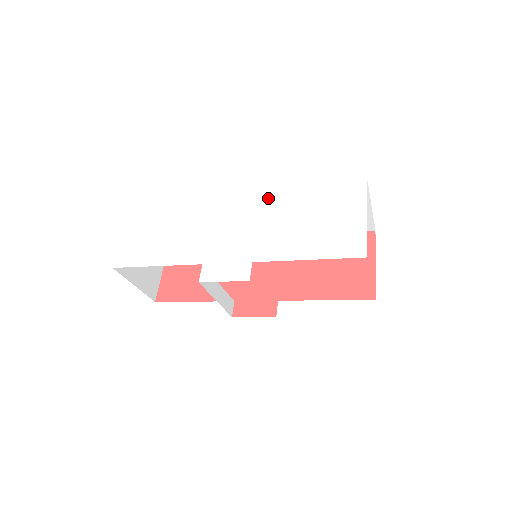
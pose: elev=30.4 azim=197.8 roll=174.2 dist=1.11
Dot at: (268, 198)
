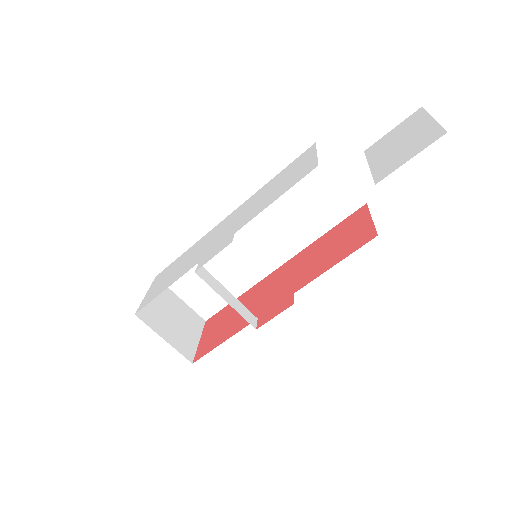
Dot at: (248, 202)
